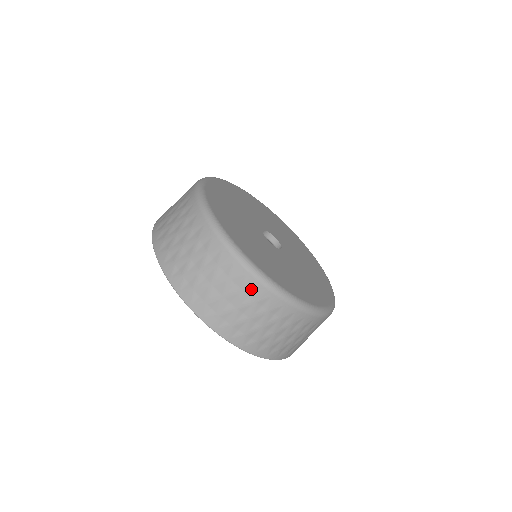
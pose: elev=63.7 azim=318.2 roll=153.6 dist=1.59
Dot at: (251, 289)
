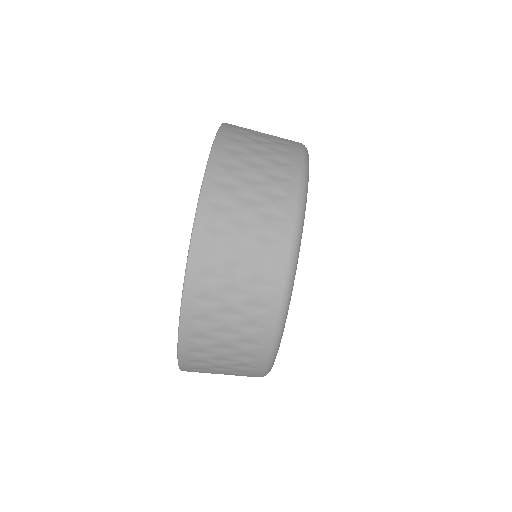
Dot at: (284, 192)
